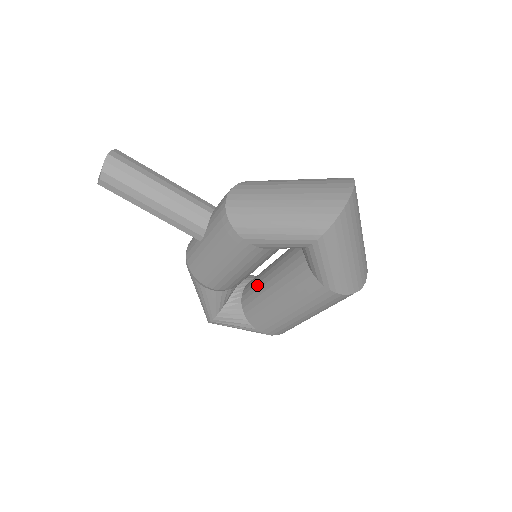
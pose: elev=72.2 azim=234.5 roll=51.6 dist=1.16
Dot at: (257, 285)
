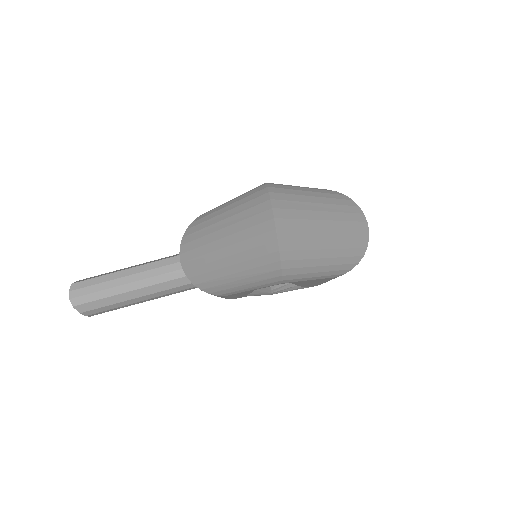
Dot at: occluded
